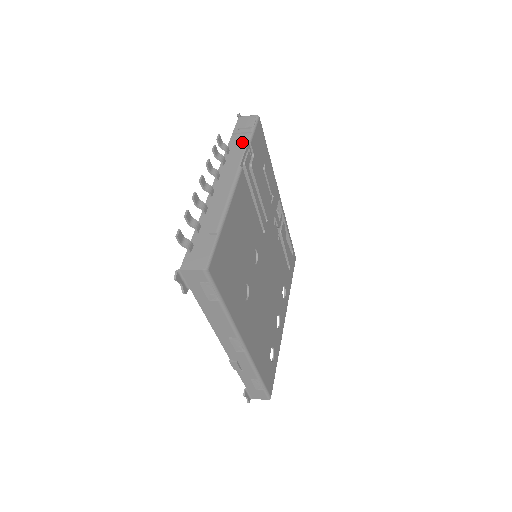
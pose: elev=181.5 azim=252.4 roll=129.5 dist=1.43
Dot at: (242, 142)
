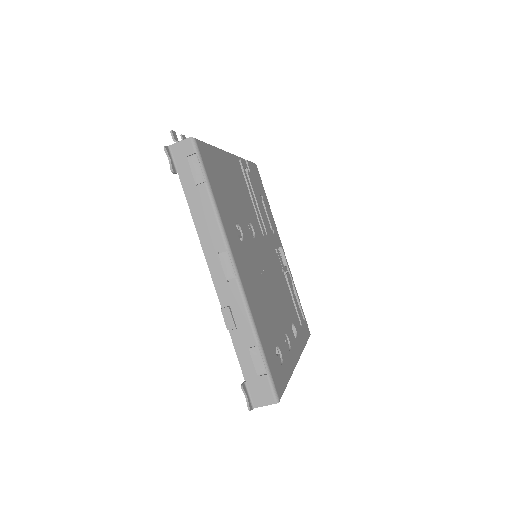
Dot at: occluded
